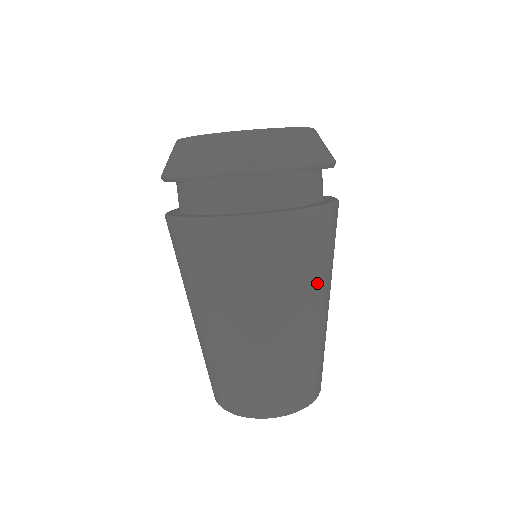
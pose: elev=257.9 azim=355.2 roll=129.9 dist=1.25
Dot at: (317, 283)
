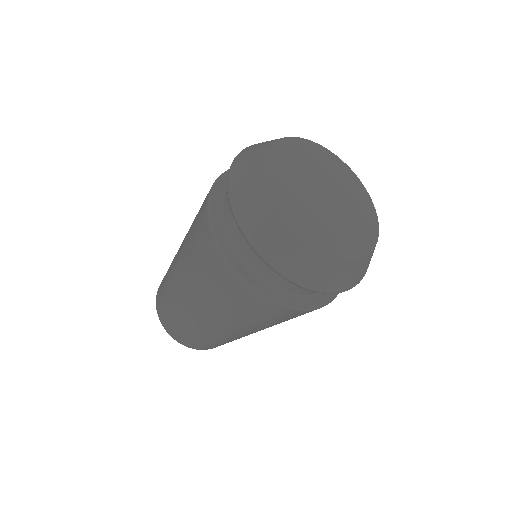
Dot at: occluded
